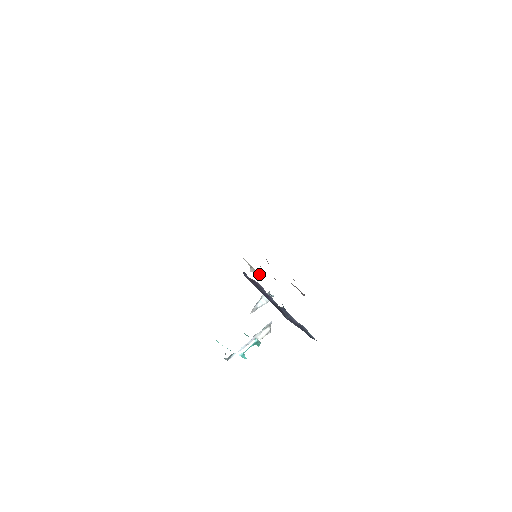
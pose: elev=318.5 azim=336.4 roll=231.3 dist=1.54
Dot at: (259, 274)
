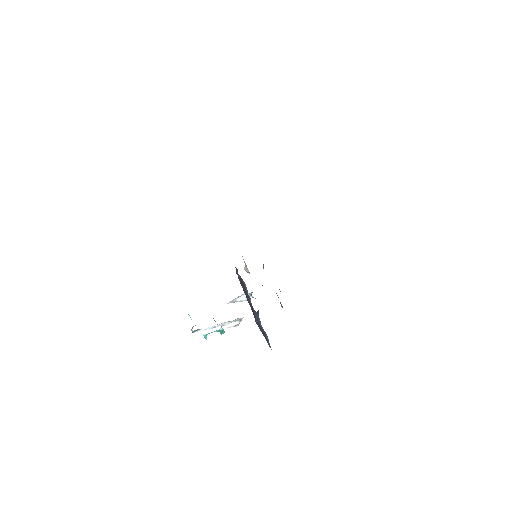
Dot at: occluded
